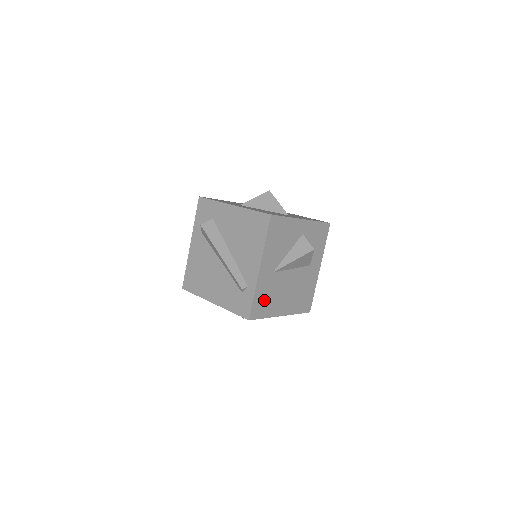
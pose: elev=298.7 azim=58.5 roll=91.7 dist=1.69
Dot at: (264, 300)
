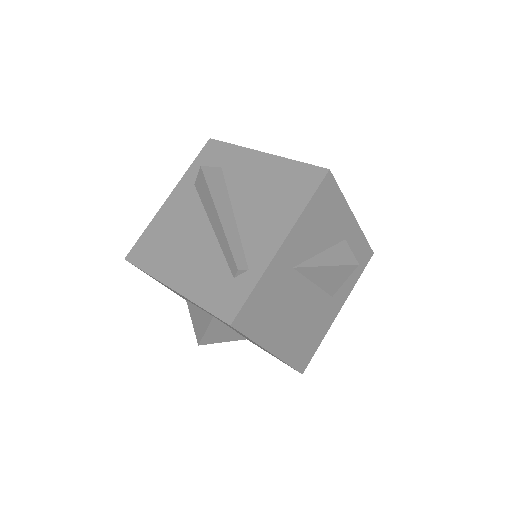
Dot at: (263, 306)
